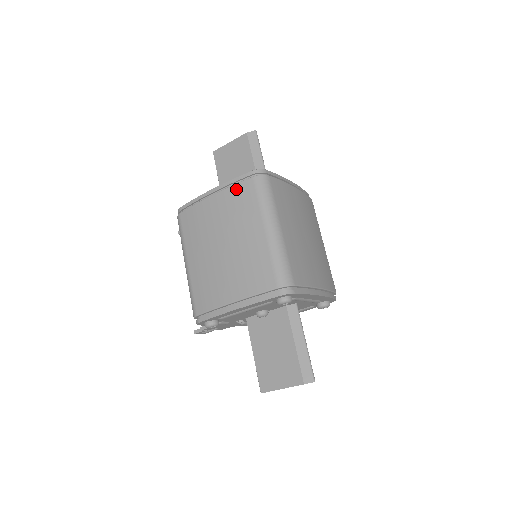
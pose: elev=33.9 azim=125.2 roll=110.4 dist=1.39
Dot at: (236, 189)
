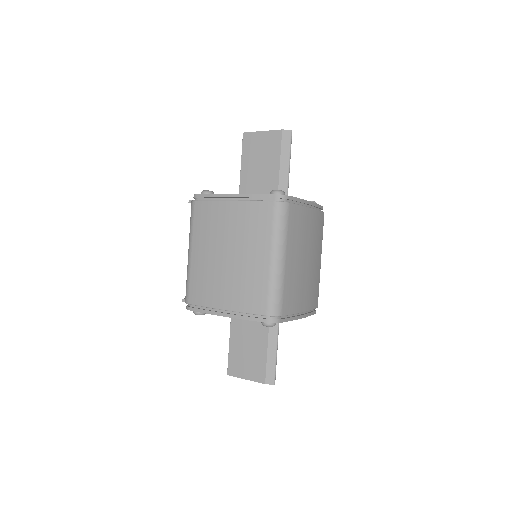
Dot at: (255, 206)
